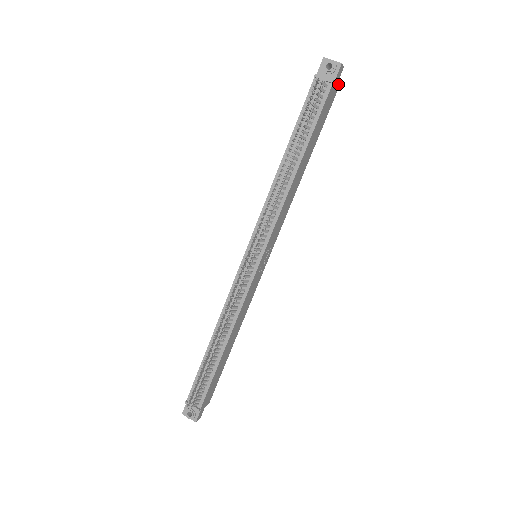
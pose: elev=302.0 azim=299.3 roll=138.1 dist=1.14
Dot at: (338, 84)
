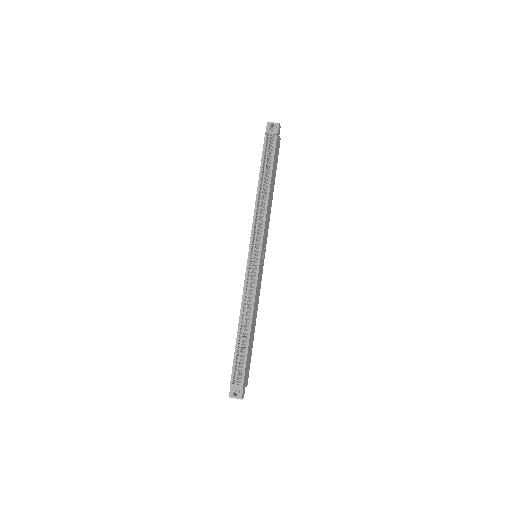
Dot at: occluded
